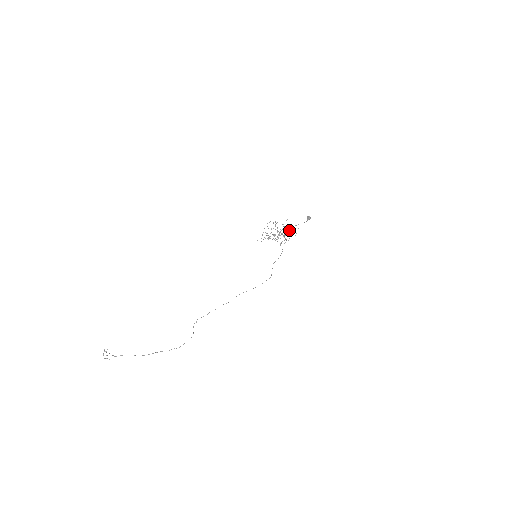
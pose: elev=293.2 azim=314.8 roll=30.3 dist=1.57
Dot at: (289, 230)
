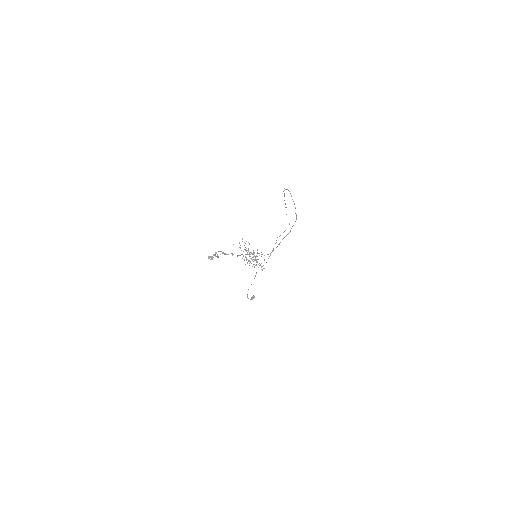
Dot at: (257, 256)
